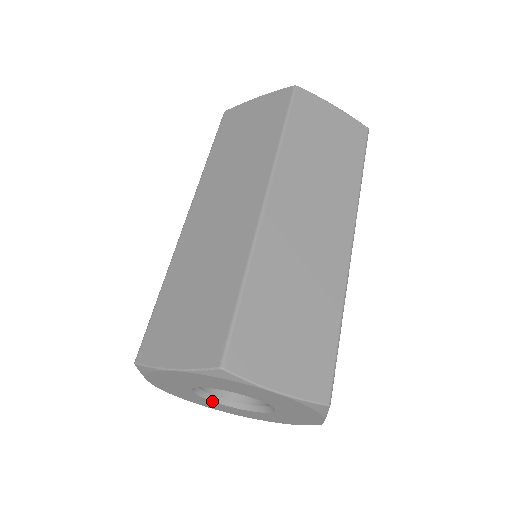
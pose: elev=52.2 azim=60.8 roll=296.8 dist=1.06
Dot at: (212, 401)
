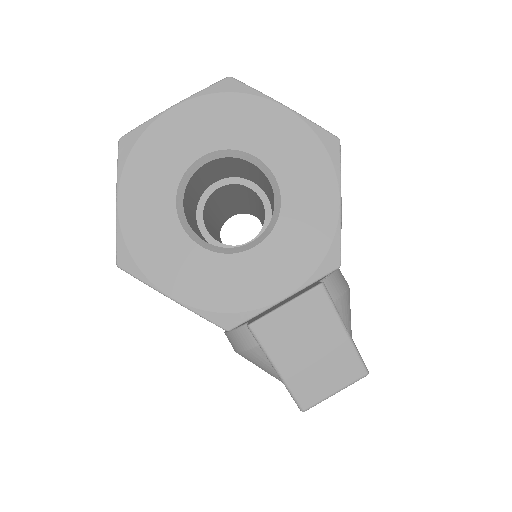
Dot at: (246, 251)
